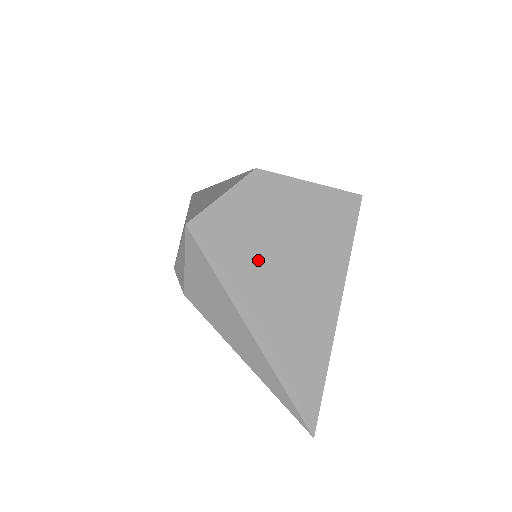
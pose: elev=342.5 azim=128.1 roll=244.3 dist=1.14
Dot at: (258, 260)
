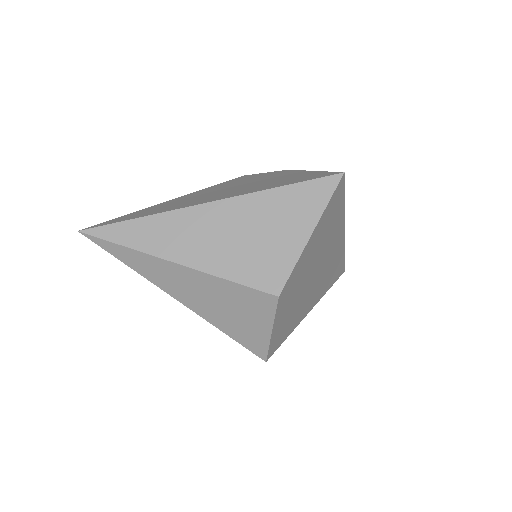
Dot at: (303, 300)
